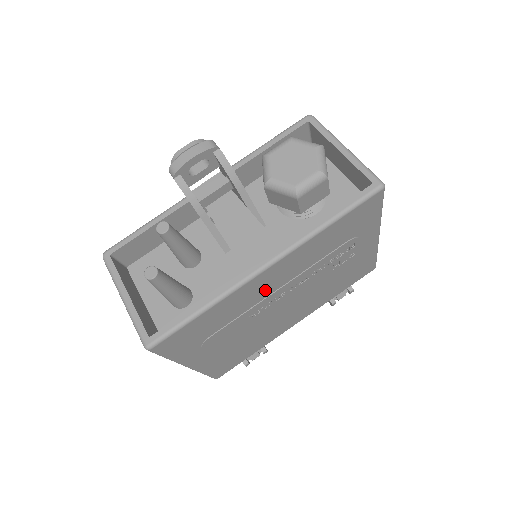
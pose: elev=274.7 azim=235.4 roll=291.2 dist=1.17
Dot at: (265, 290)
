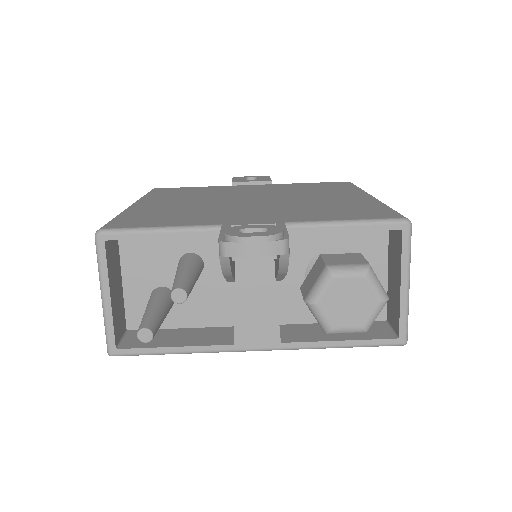
Dot at: occluded
